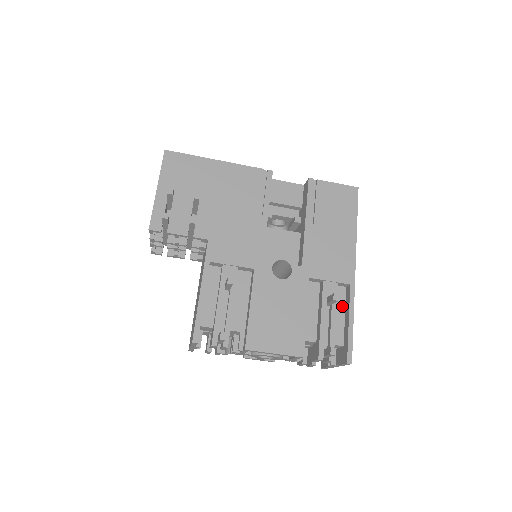
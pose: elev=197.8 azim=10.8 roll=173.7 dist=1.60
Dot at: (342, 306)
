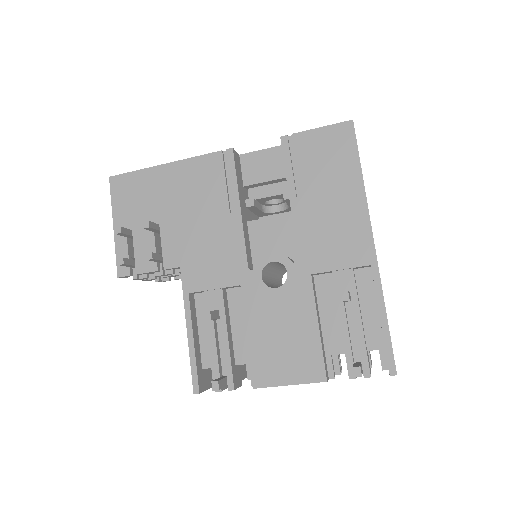
Dot at: (371, 295)
